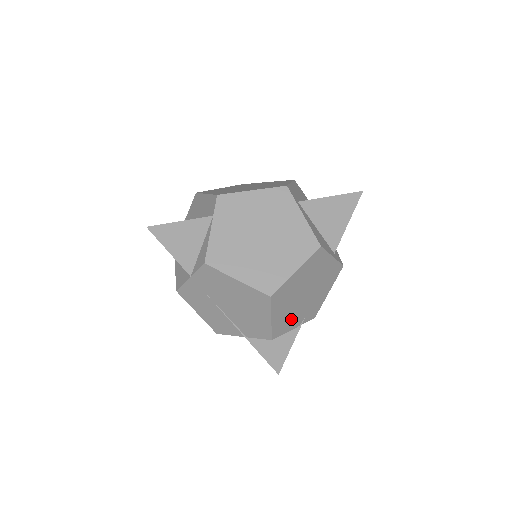
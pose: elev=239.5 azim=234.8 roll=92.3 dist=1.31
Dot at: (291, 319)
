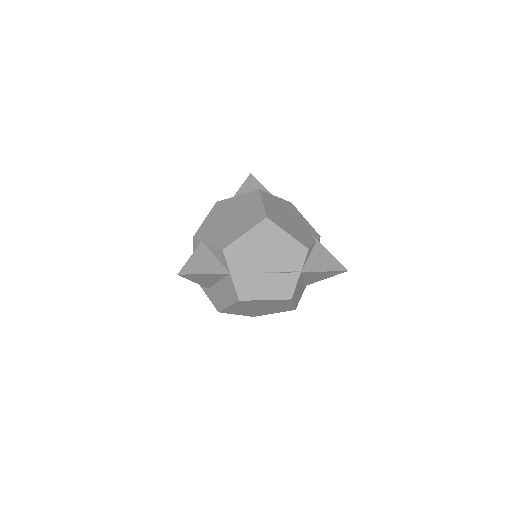
Dot at: (303, 235)
